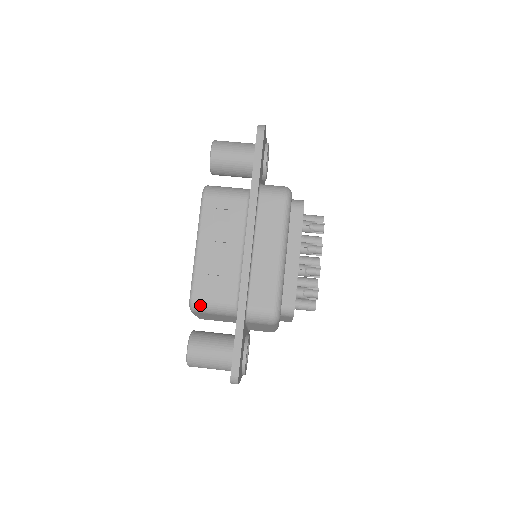
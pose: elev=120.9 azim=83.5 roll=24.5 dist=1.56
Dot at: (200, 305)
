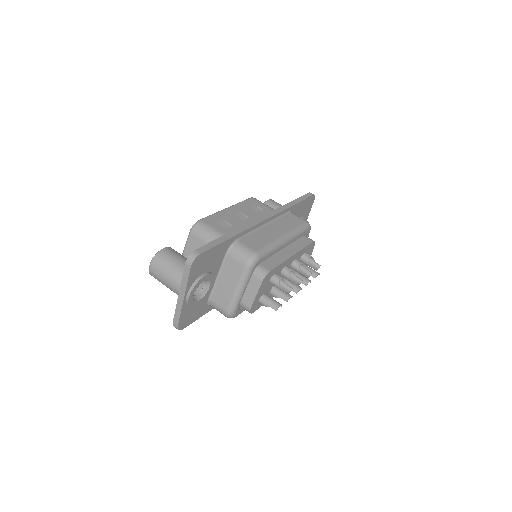
Dot at: (202, 227)
